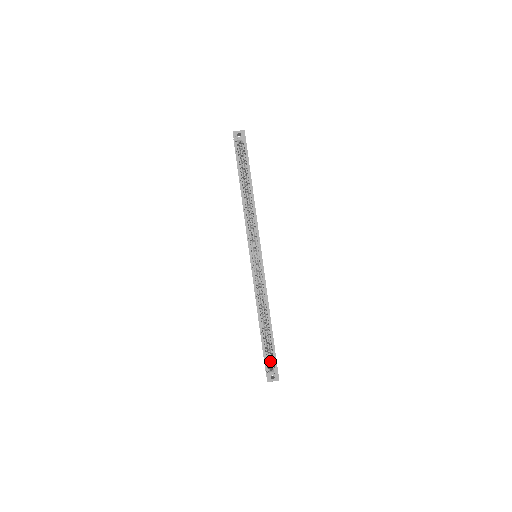
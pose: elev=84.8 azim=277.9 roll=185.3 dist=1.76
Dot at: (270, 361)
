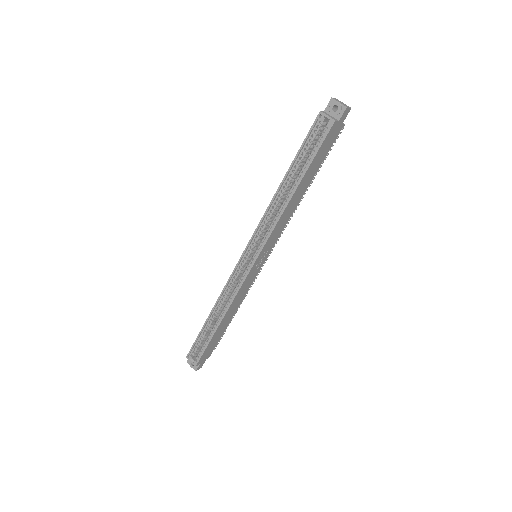
Dot at: occluded
